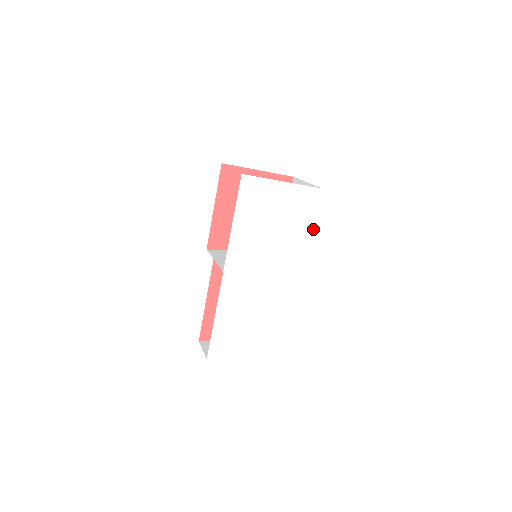
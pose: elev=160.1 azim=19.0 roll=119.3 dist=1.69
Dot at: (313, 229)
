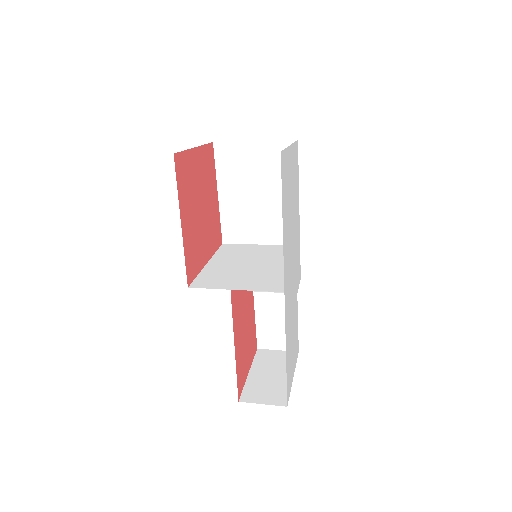
Dot at: (298, 191)
